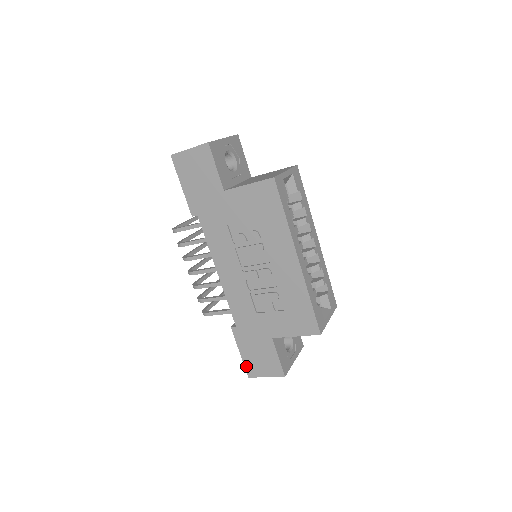
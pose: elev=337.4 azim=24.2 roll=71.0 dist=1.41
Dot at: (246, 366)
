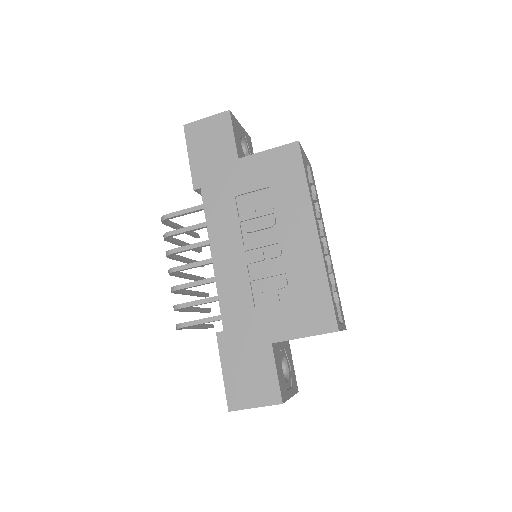
Dot at: (228, 392)
